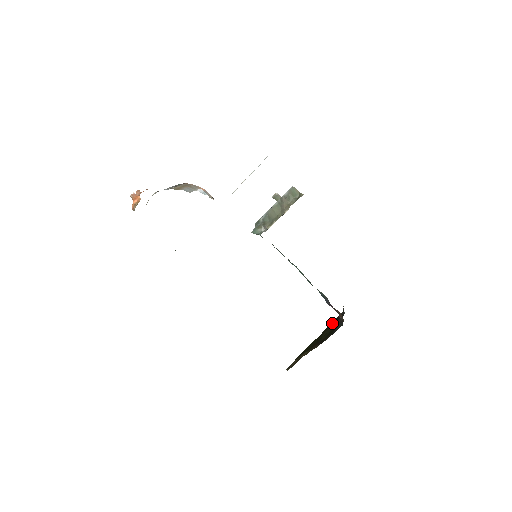
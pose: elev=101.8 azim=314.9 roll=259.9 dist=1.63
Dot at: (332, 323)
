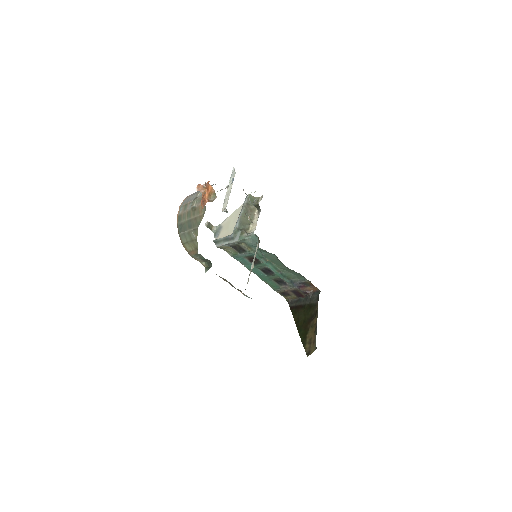
Dot at: (294, 312)
